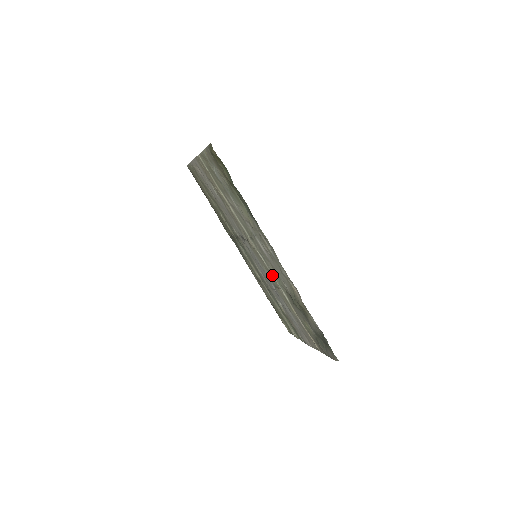
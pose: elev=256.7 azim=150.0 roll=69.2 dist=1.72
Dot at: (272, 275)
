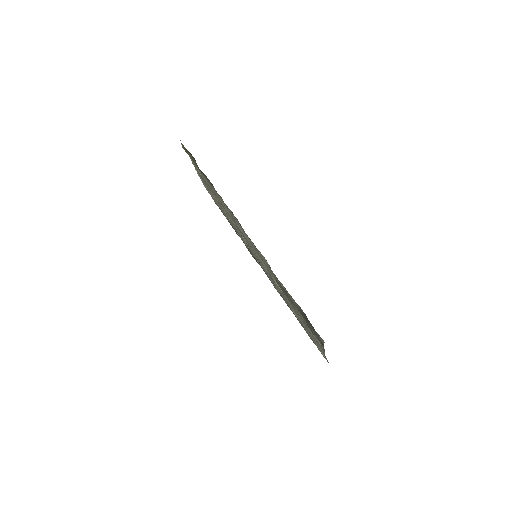
Dot at: (264, 266)
